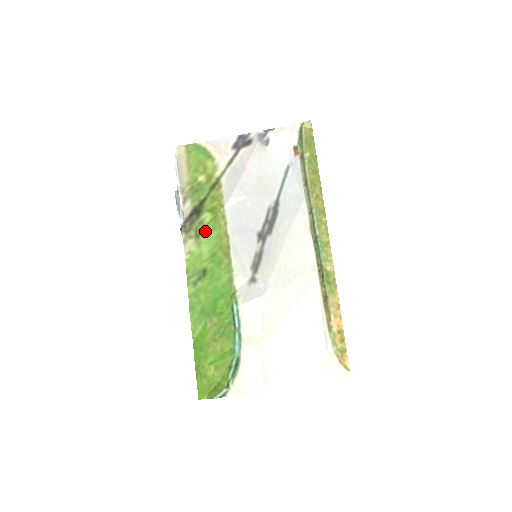
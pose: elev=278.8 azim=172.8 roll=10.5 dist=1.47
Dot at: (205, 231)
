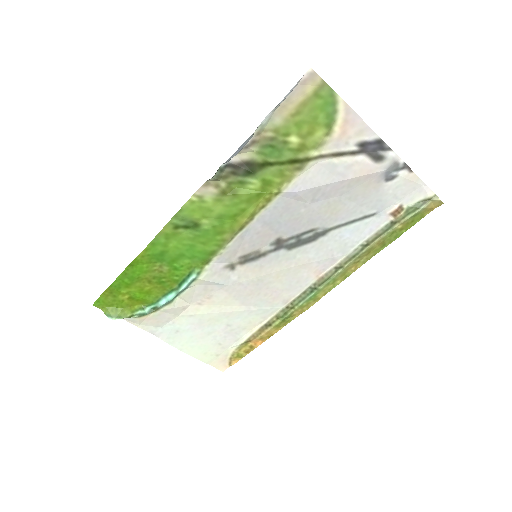
Dot at: (237, 195)
